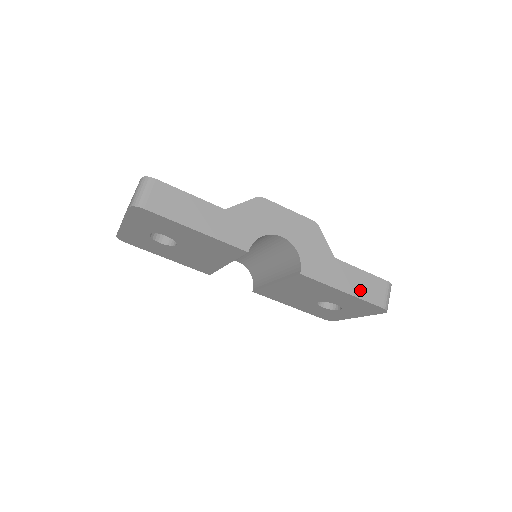
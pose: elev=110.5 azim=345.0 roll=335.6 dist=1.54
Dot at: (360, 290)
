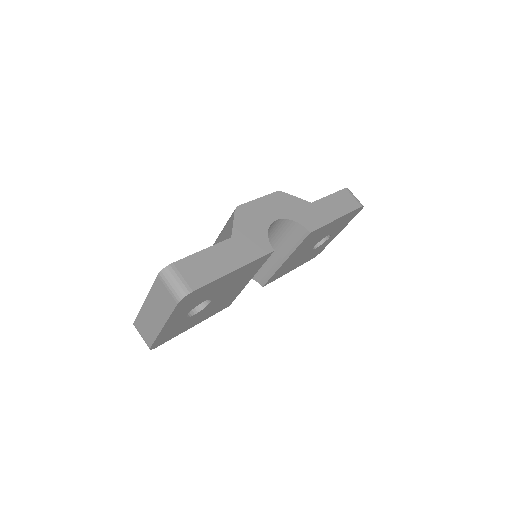
Dot at: (342, 208)
